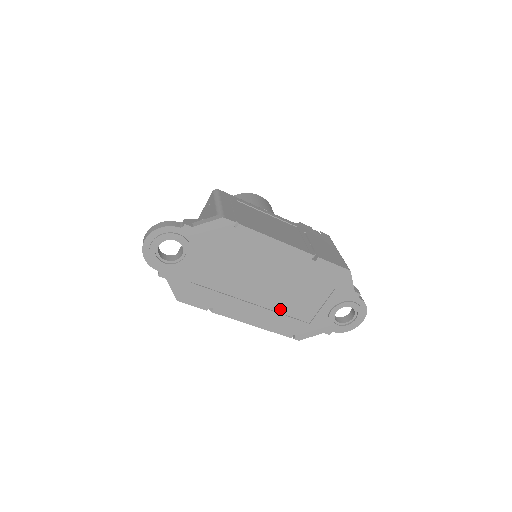
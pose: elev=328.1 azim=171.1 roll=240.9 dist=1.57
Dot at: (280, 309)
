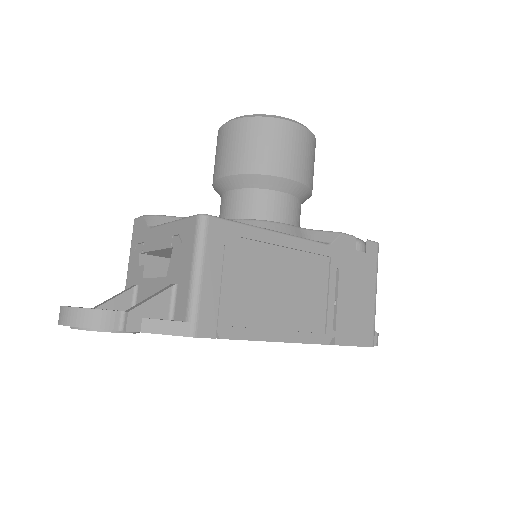
Dot at: occluded
